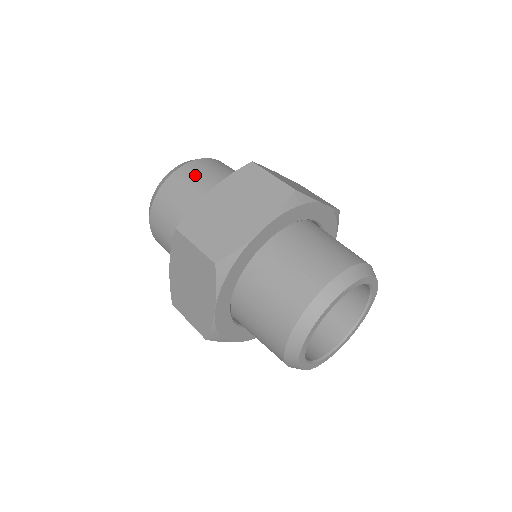
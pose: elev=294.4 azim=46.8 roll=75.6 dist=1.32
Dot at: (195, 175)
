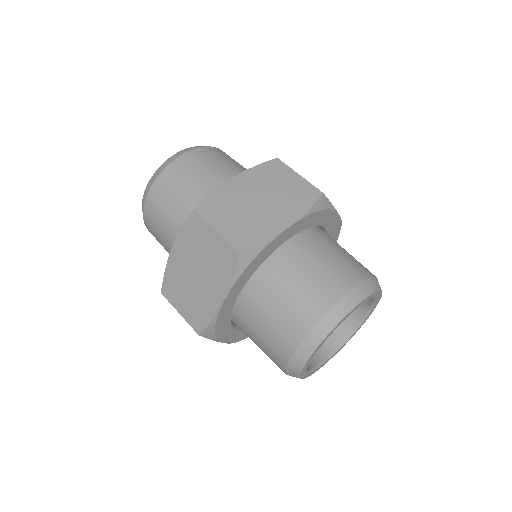
Dot at: (207, 161)
